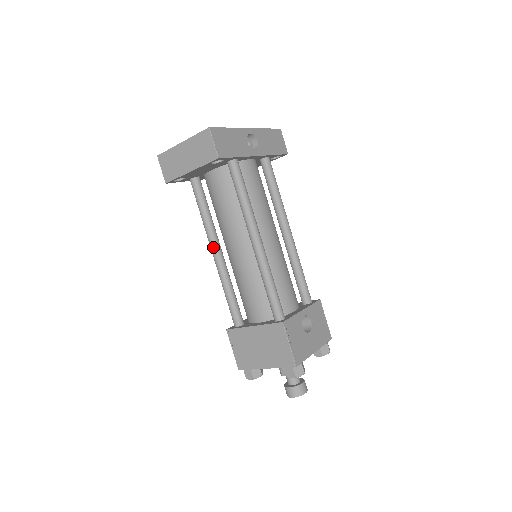
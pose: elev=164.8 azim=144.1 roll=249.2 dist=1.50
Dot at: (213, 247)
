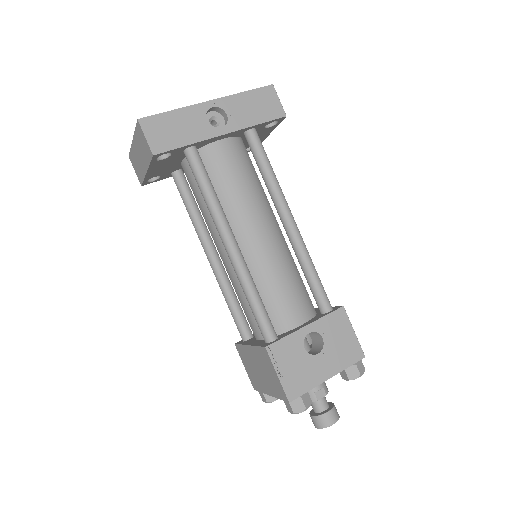
Dot at: (205, 251)
